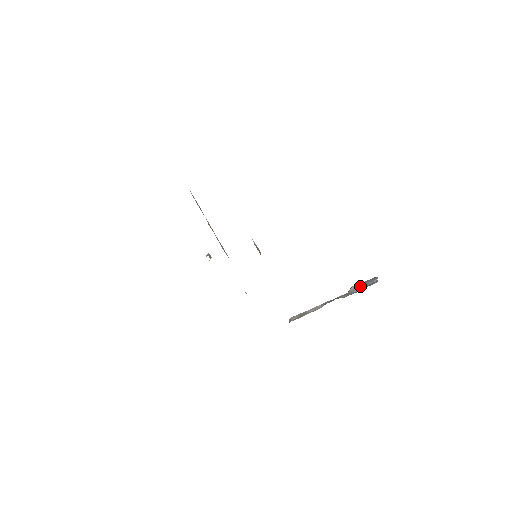
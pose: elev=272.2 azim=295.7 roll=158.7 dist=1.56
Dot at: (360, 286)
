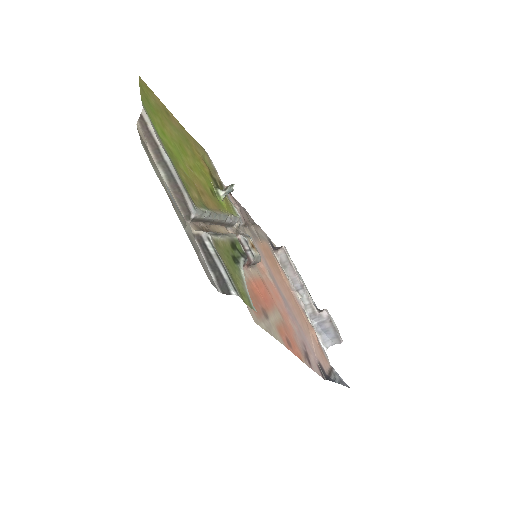
Dot at: (326, 326)
